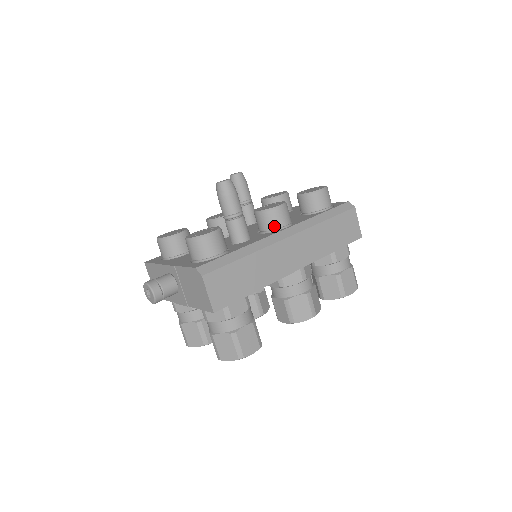
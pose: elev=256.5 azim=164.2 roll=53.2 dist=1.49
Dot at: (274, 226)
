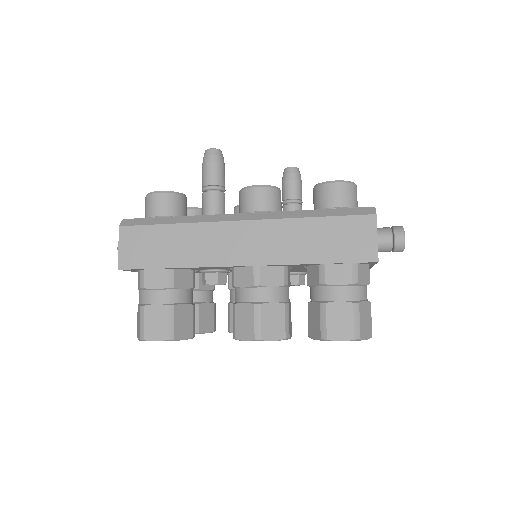
Dot at: (244, 209)
